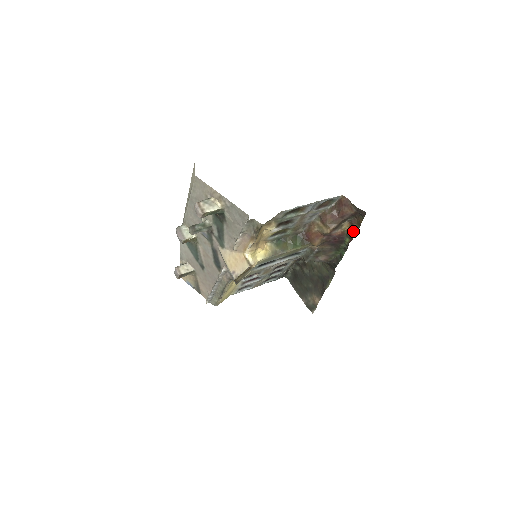
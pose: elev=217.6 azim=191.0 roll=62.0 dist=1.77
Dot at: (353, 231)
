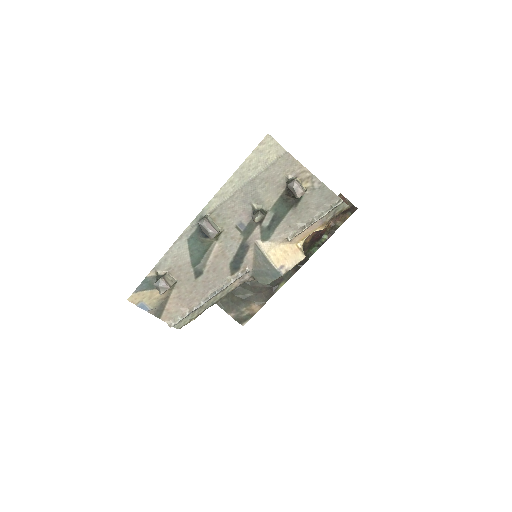
Dot at: (334, 228)
